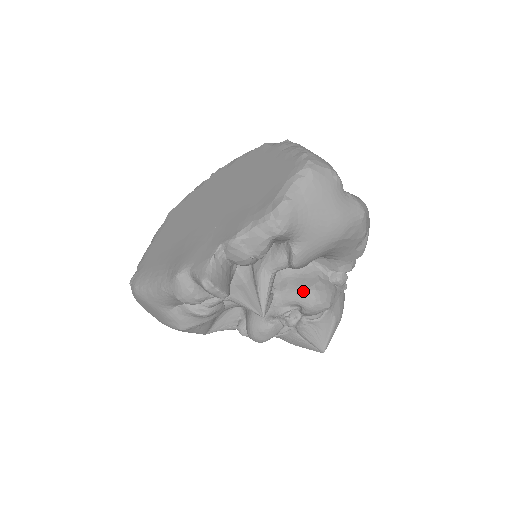
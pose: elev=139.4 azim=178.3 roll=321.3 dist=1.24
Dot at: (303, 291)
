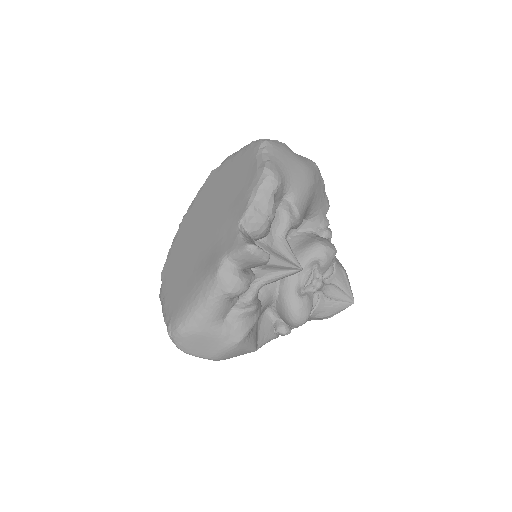
Dot at: (312, 247)
